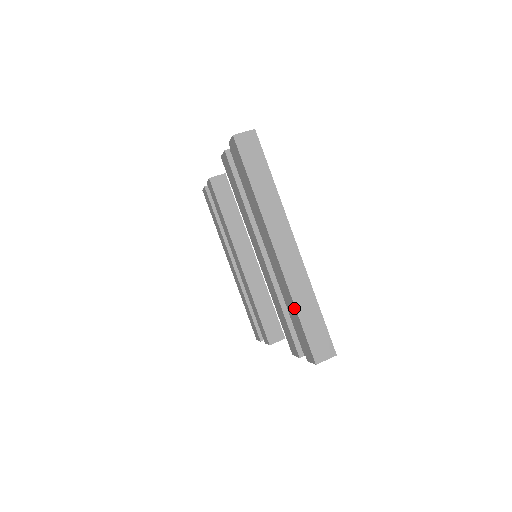
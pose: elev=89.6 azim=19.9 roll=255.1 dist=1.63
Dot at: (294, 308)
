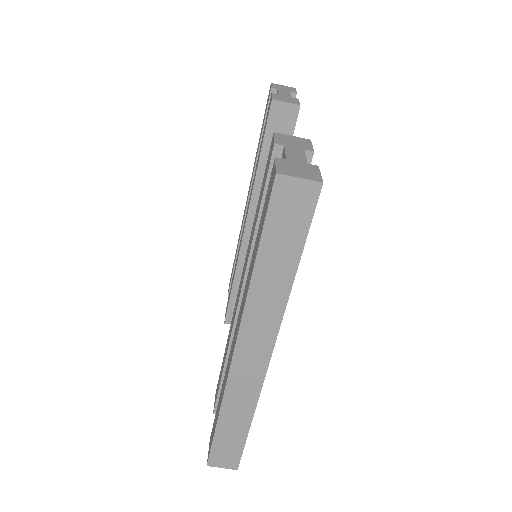
Dot at: (219, 411)
